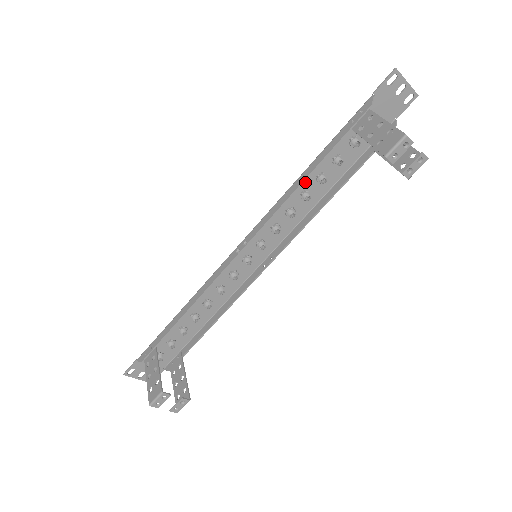
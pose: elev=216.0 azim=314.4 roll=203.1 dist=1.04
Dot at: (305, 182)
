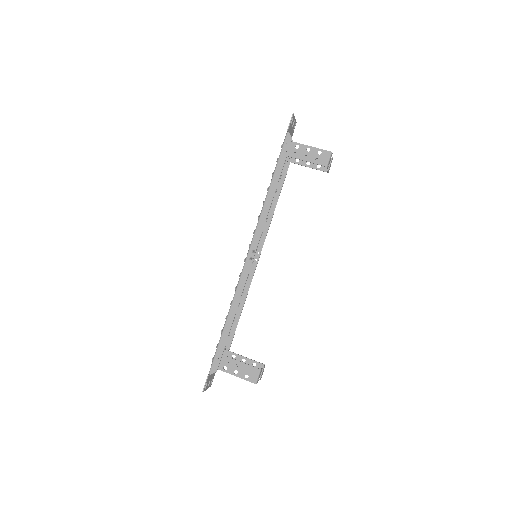
Dot at: occluded
